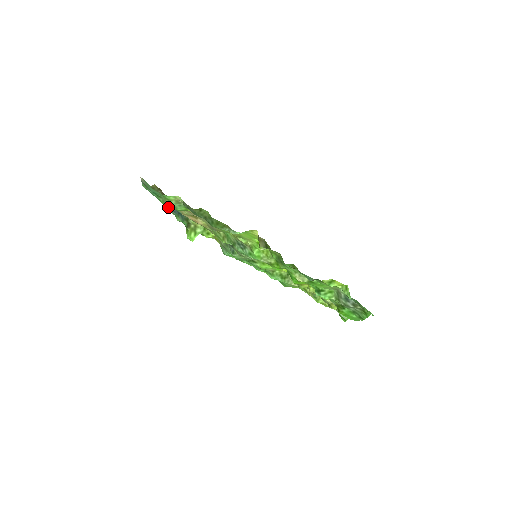
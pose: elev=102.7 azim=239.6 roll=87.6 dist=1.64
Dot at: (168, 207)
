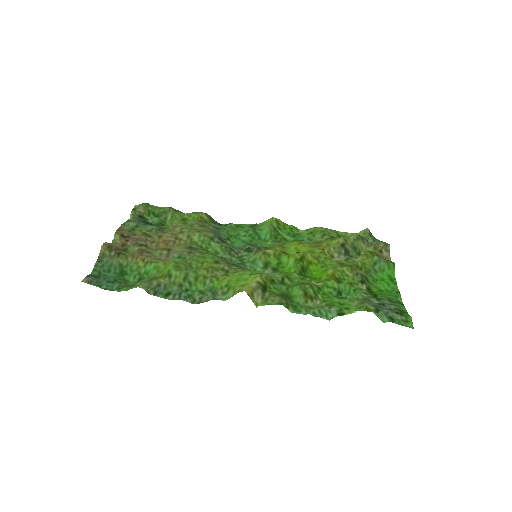
Dot at: (133, 281)
